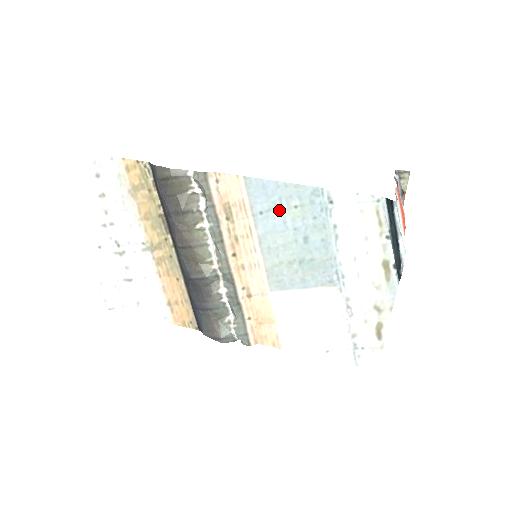
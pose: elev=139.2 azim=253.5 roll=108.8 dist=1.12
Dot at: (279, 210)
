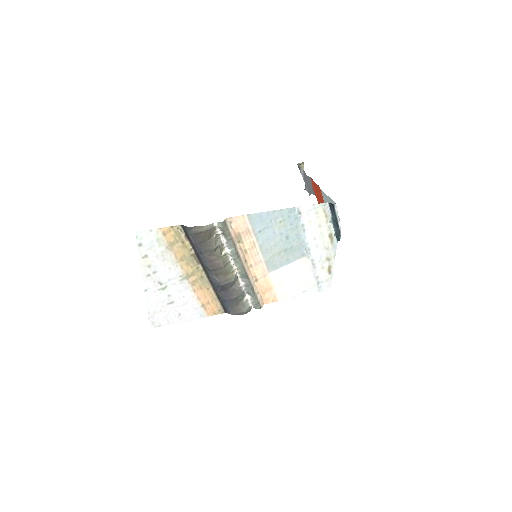
Dot at: (270, 227)
